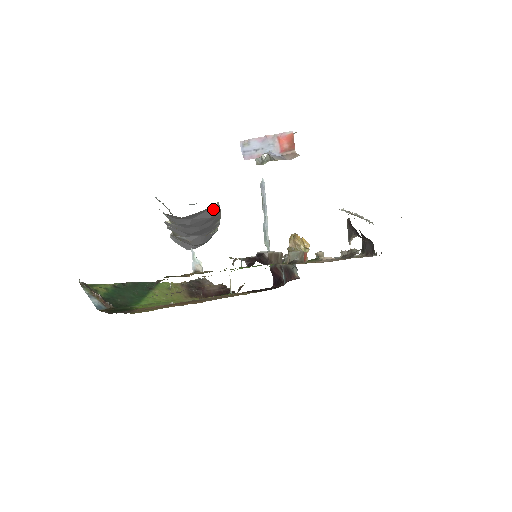
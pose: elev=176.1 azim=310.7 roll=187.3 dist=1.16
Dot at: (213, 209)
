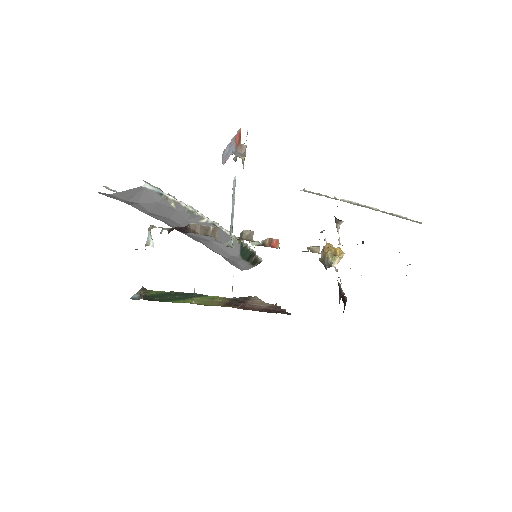
Dot at: (148, 192)
